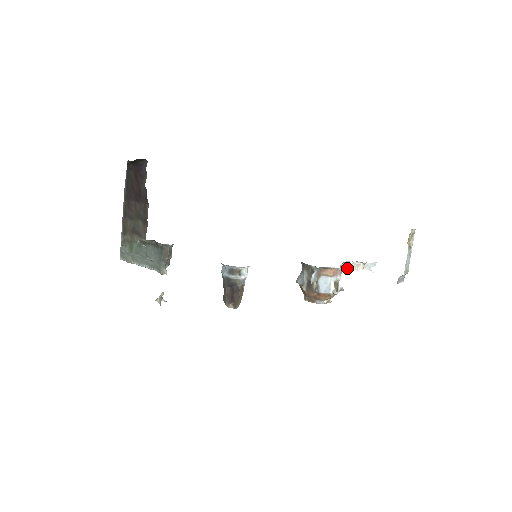
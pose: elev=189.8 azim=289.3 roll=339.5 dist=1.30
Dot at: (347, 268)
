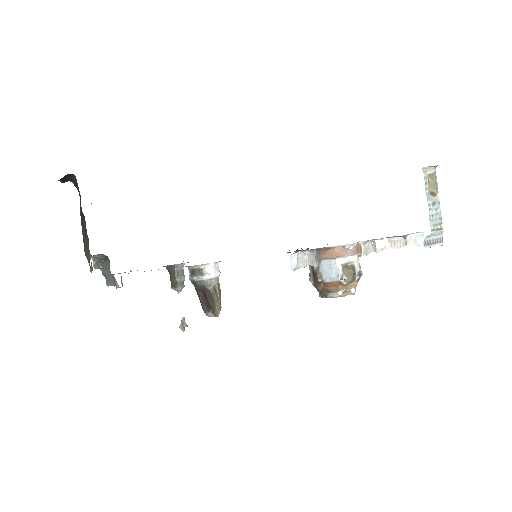
Dot at: (382, 248)
